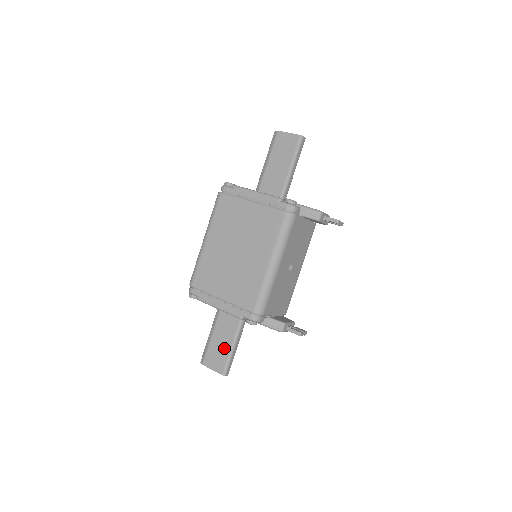
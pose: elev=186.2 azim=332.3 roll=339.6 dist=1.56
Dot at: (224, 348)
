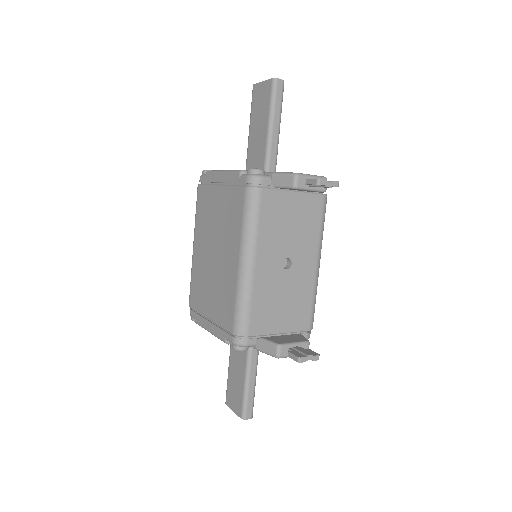
Dot at: (239, 382)
